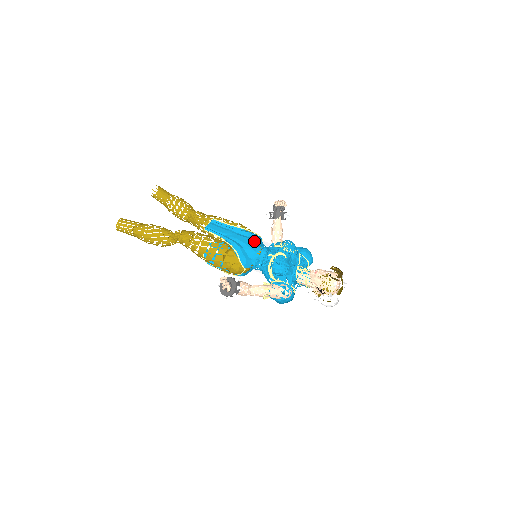
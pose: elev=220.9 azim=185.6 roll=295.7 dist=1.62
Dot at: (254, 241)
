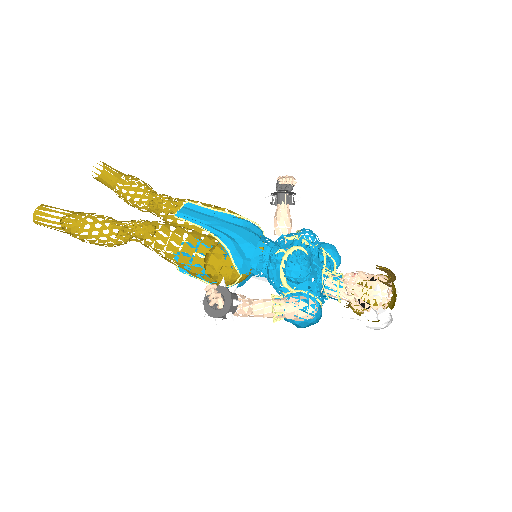
Dot at: (253, 232)
